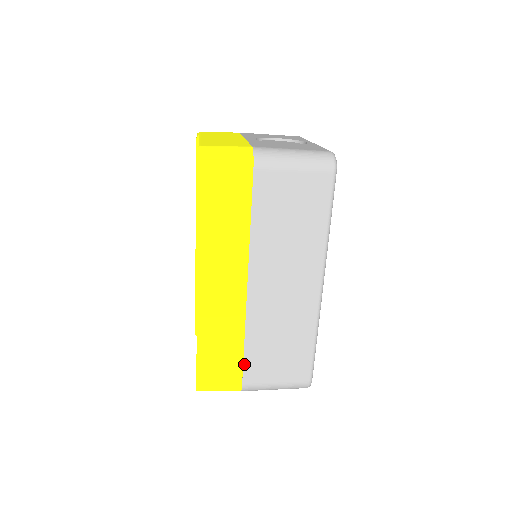
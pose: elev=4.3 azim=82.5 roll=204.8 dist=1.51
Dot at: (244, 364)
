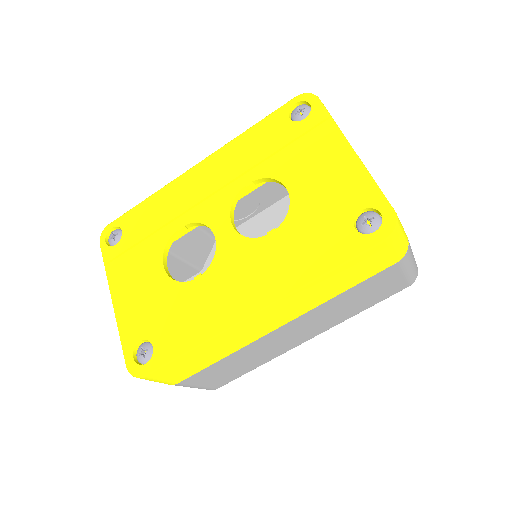
Dot at: (200, 371)
